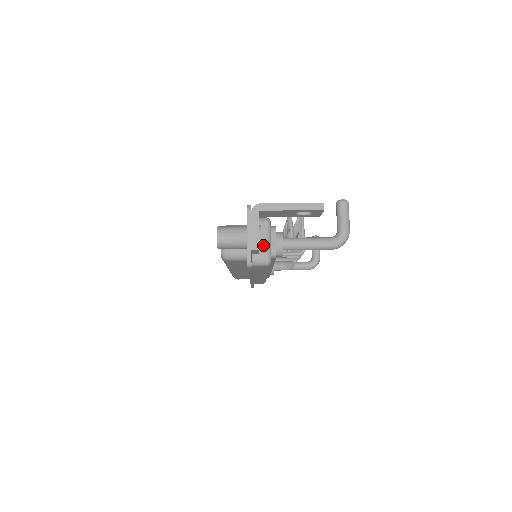
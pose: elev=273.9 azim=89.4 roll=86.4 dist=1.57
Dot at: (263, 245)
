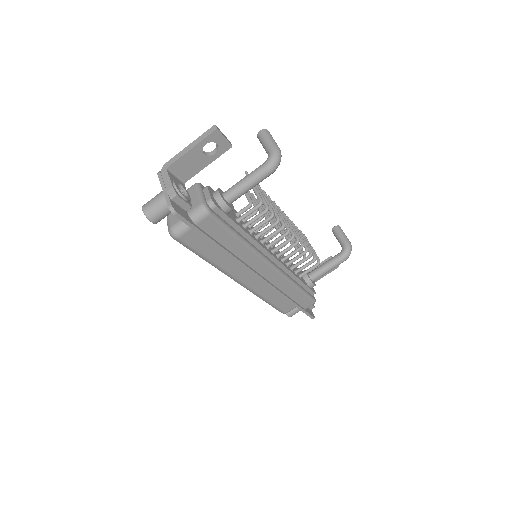
Dot at: (195, 200)
